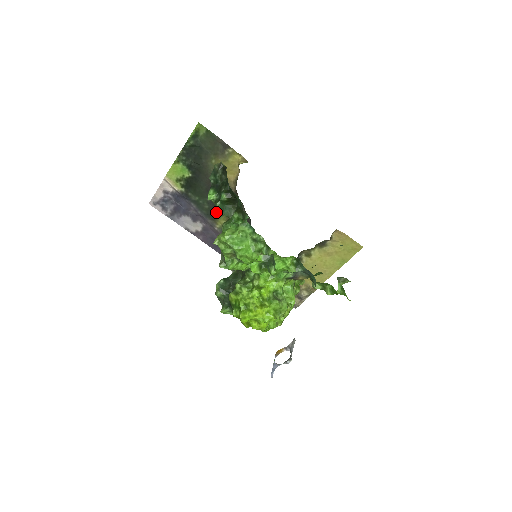
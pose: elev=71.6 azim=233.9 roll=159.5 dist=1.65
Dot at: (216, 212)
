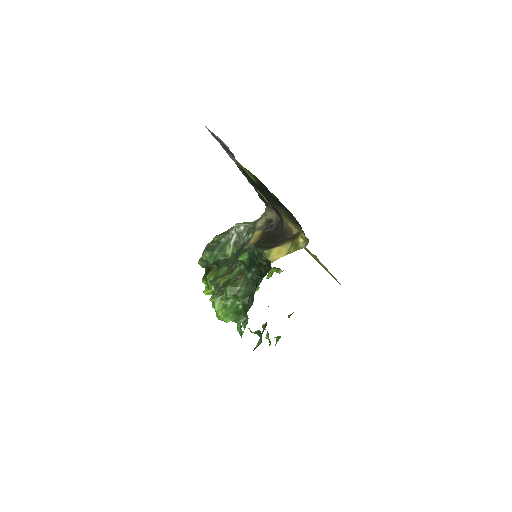
Dot at: (260, 192)
